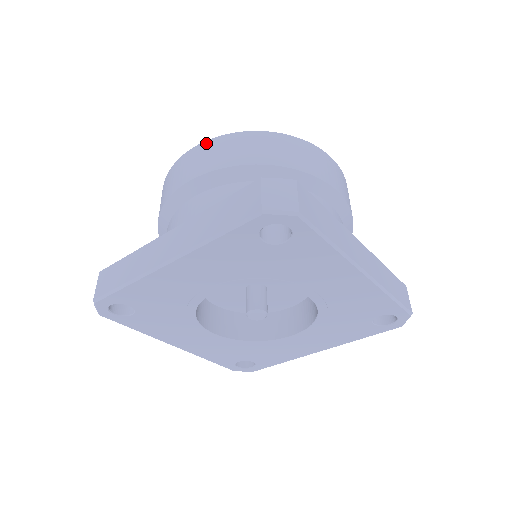
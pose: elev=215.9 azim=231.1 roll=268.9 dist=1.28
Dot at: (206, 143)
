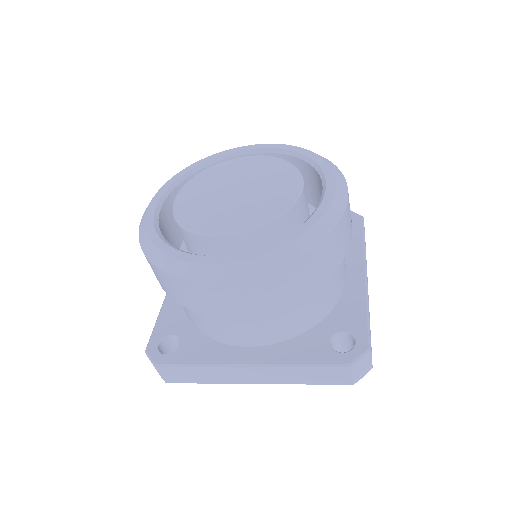
Dot at: (247, 281)
